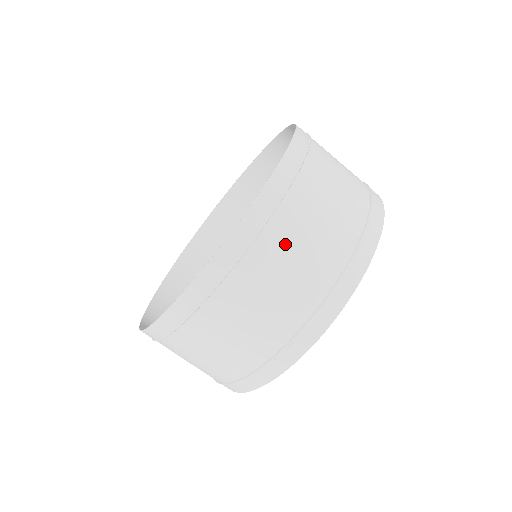
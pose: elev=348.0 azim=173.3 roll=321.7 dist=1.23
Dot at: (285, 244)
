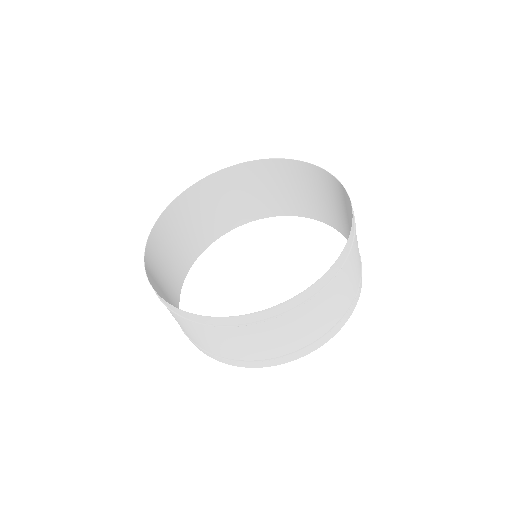
Dot at: (277, 330)
